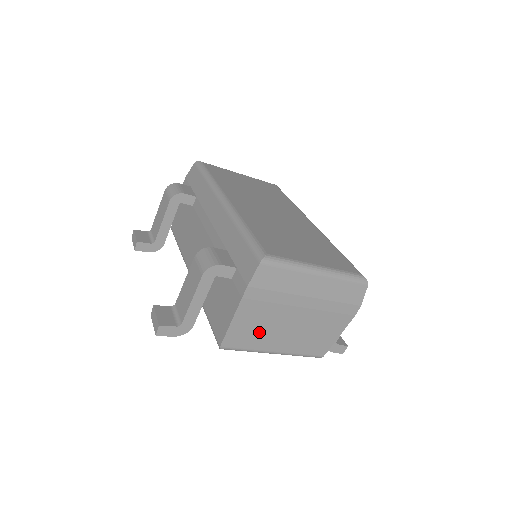
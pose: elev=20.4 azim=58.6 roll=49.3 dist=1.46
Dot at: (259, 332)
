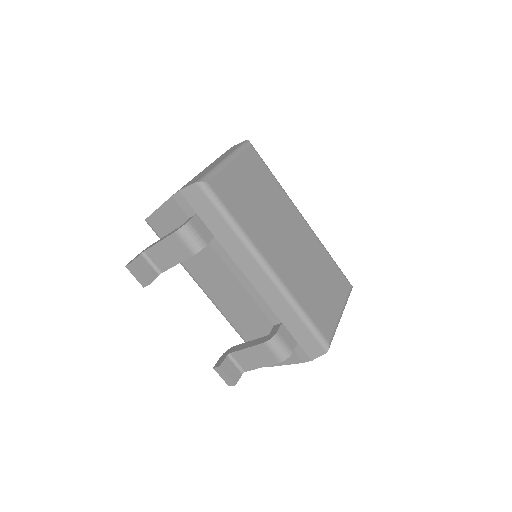
Dot at: occluded
